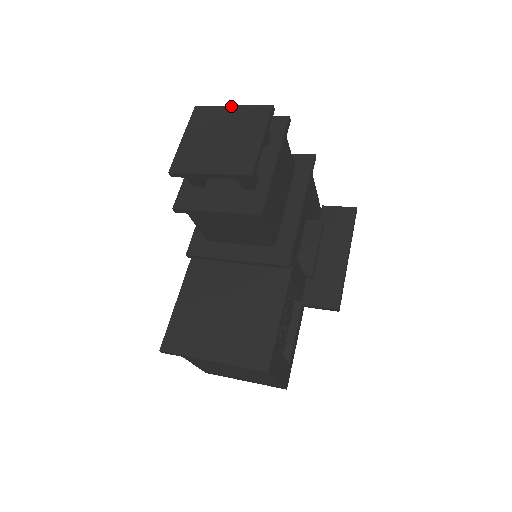
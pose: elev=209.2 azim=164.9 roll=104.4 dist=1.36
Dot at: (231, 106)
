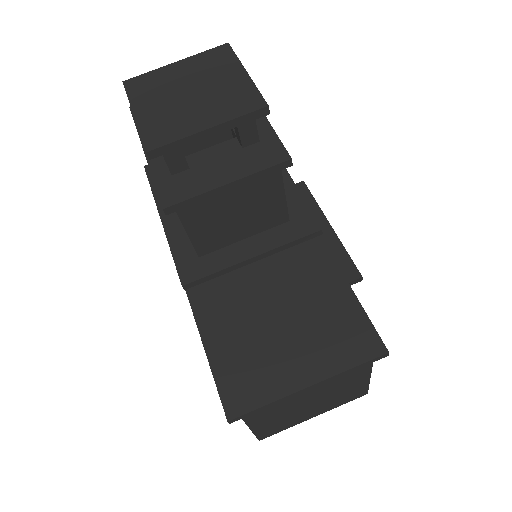
Dot at: (174, 63)
